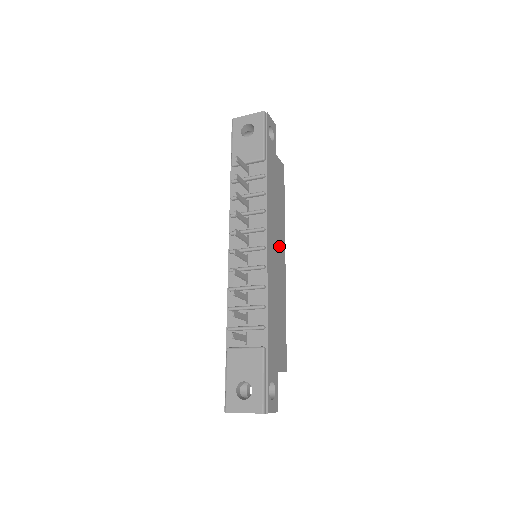
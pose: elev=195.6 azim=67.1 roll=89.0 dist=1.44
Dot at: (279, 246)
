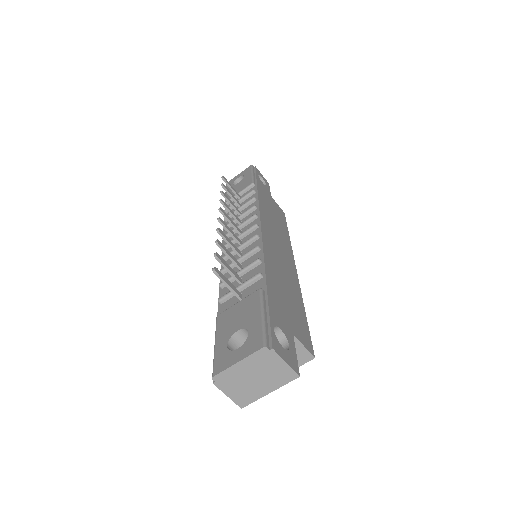
Dot at: (282, 246)
